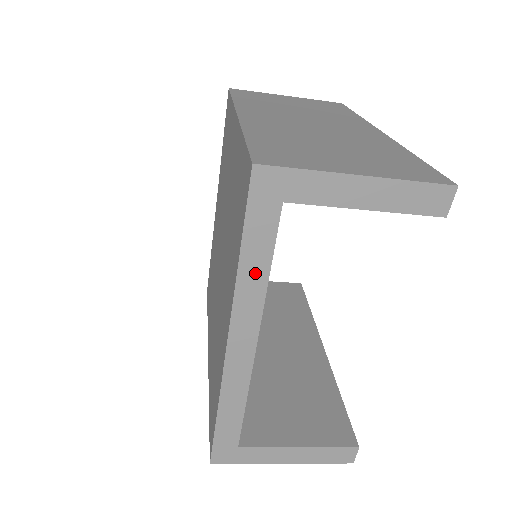
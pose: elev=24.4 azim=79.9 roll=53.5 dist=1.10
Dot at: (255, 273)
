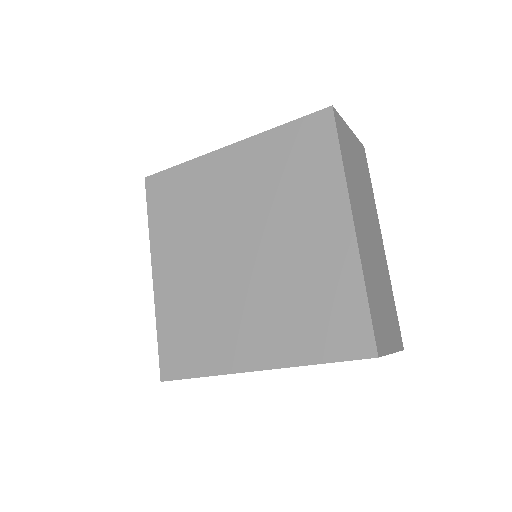
Dot at: occluded
